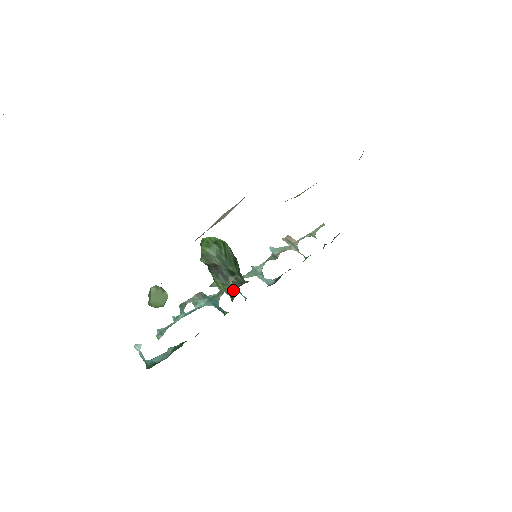
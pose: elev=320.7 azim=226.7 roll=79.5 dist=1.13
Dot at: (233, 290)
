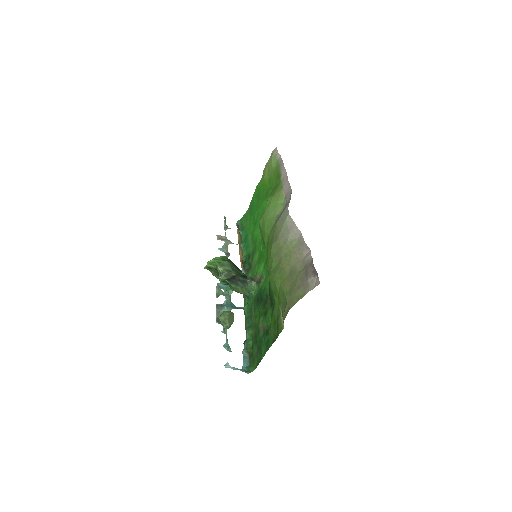
Dot at: (250, 288)
